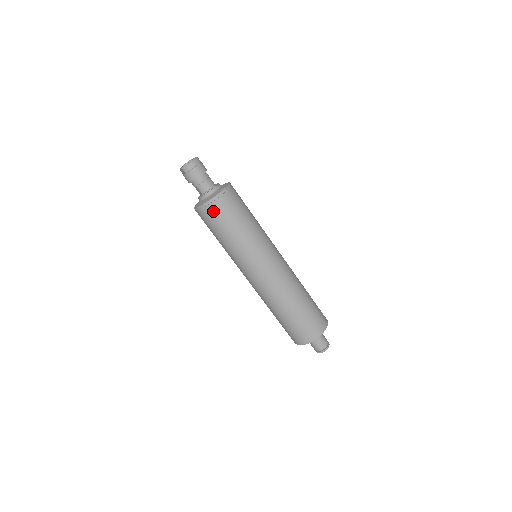
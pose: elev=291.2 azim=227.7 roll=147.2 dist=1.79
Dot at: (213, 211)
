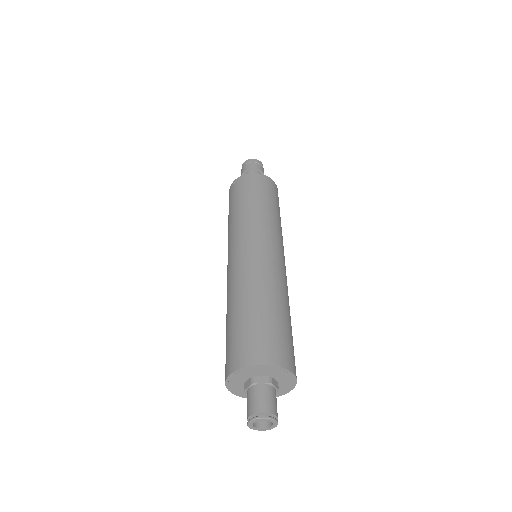
Dot at: (239, 184)
